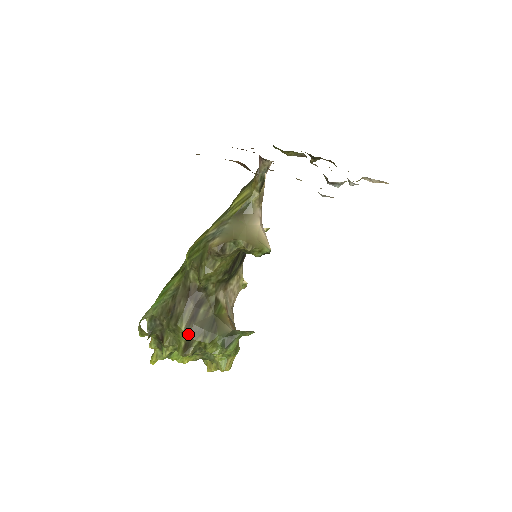
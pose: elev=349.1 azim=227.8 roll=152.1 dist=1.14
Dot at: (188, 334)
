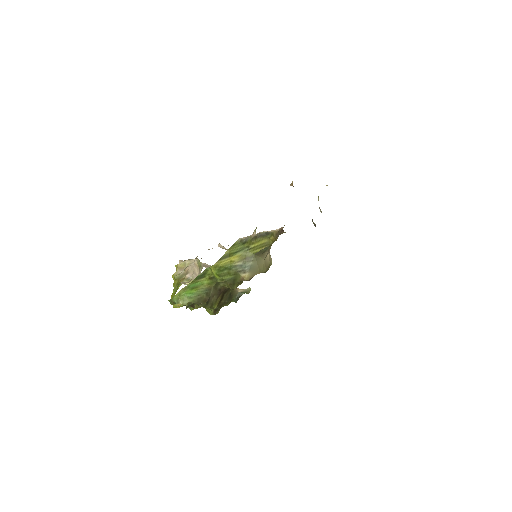
Dot at: (217, 307)
